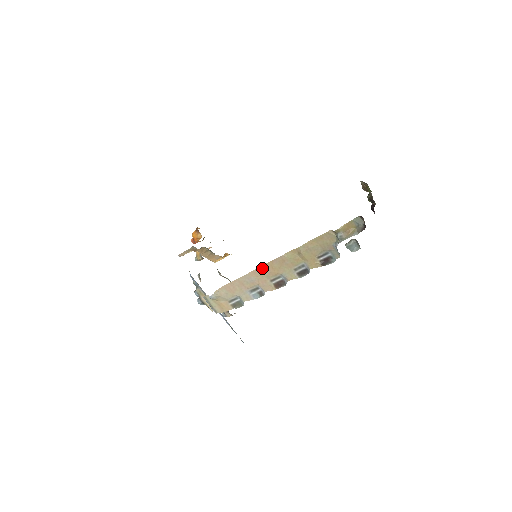
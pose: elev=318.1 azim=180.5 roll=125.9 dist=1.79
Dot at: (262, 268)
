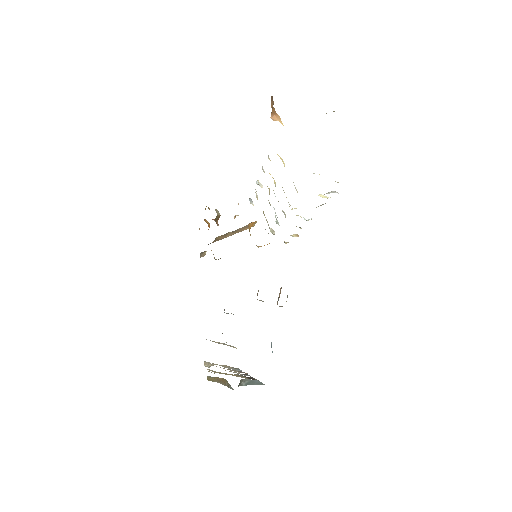
Dot at: occluded
